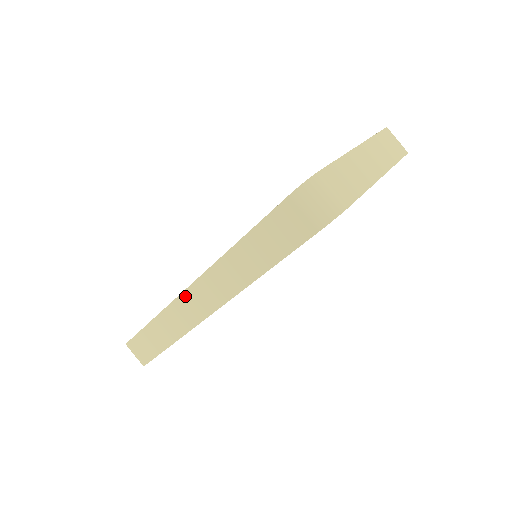
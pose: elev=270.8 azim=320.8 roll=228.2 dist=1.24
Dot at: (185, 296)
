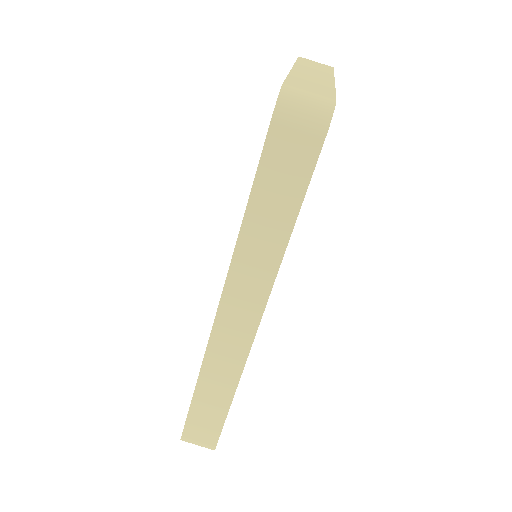
Dot at: (218, 329)
